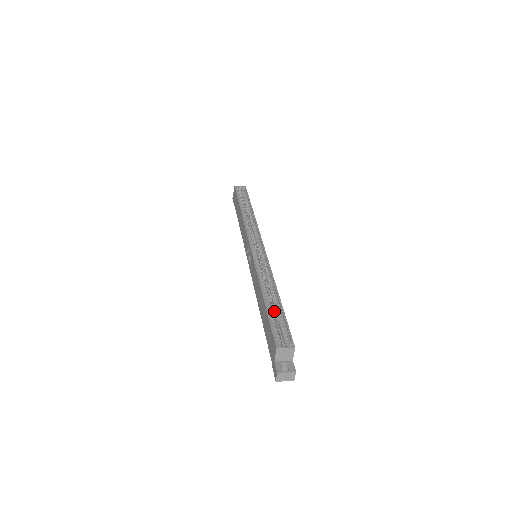
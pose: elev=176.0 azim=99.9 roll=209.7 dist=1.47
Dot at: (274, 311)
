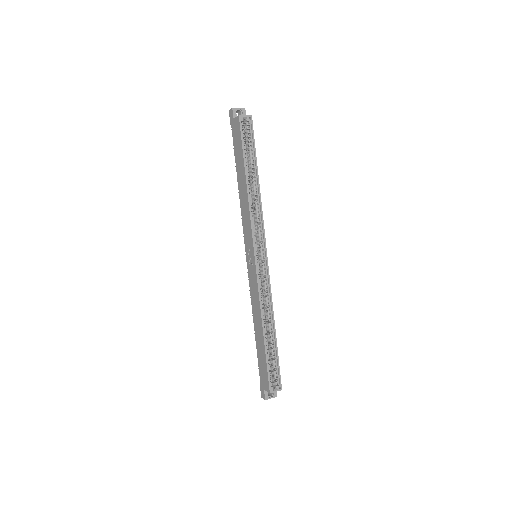
Dot at: (268, 341)
